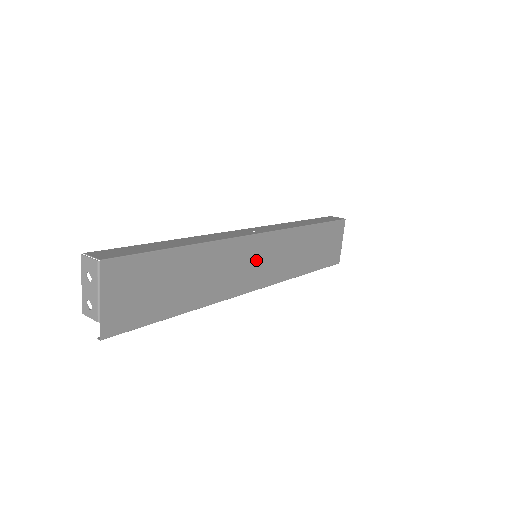
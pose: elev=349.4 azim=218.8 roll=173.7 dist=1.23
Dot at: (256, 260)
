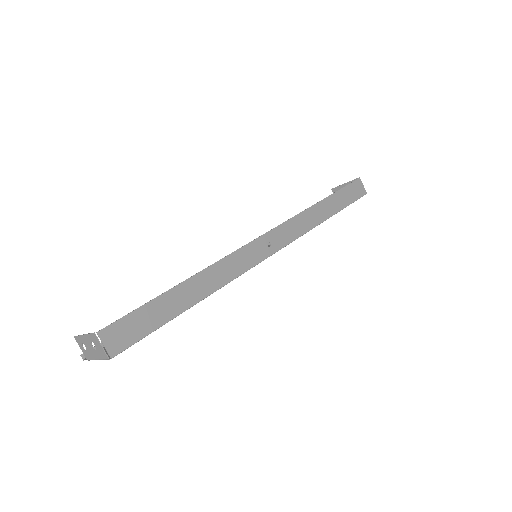
Dot at: occluded
